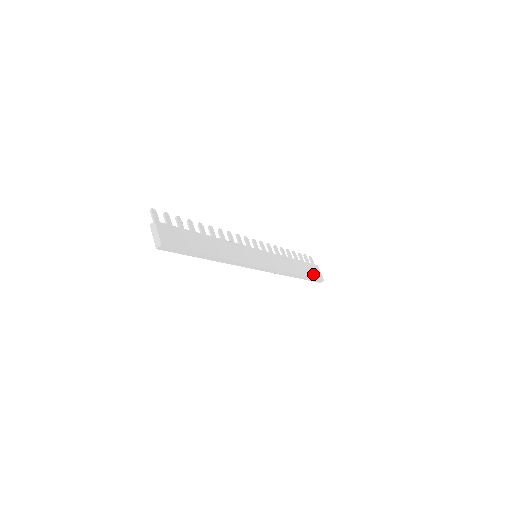
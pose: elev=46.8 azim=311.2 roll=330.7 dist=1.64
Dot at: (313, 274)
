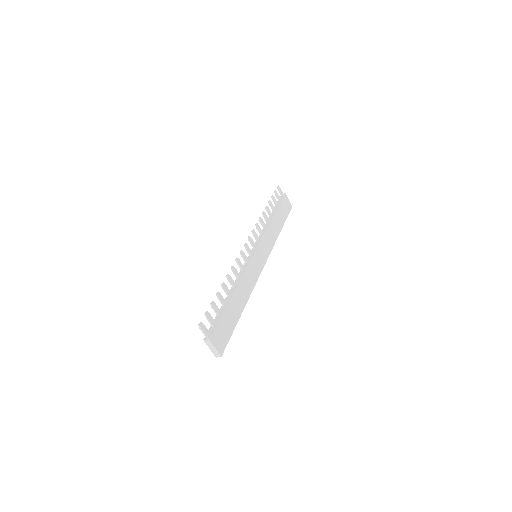
Dot at: (286, 212)
